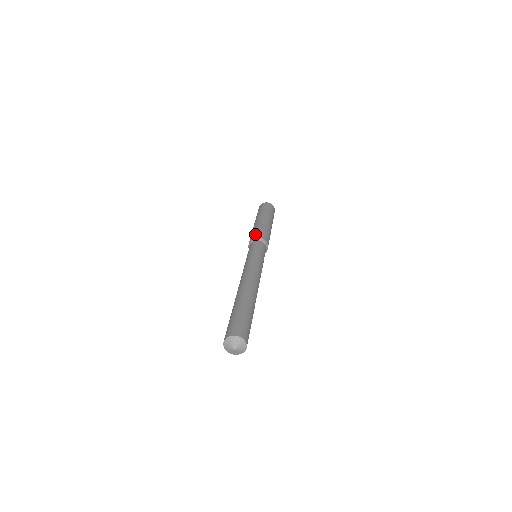
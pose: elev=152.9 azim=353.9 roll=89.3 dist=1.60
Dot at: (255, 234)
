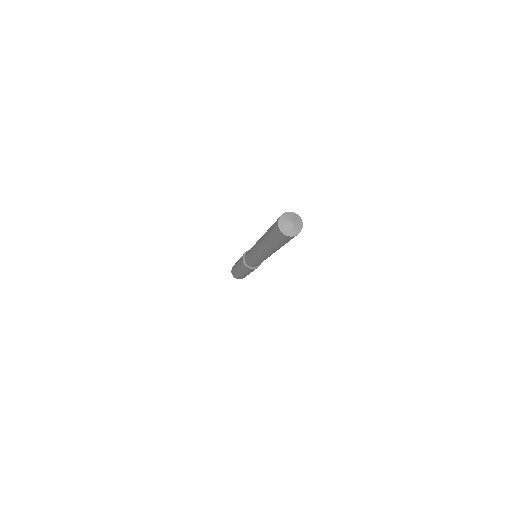
Dot at: occluded
